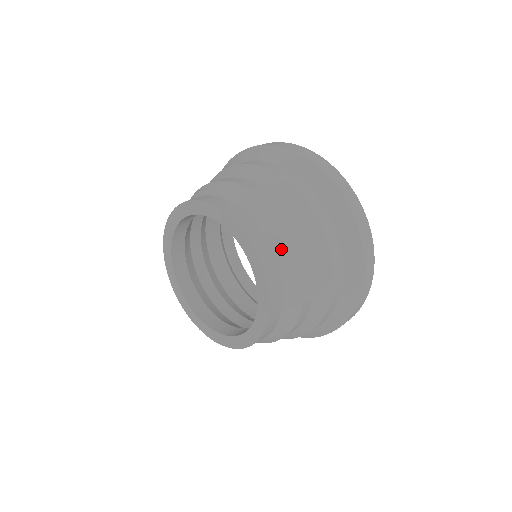
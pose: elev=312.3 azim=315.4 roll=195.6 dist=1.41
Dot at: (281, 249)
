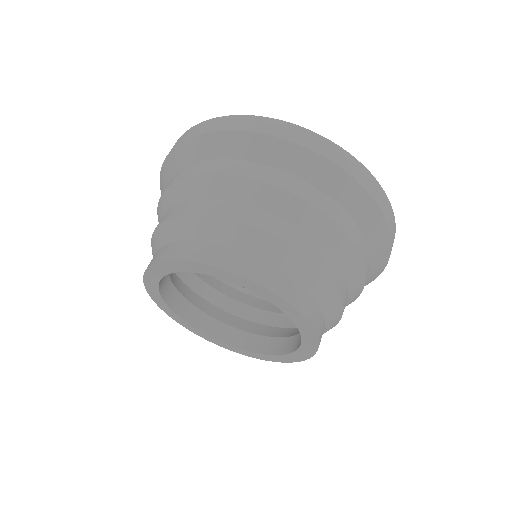
Dot at: (326, 299)
